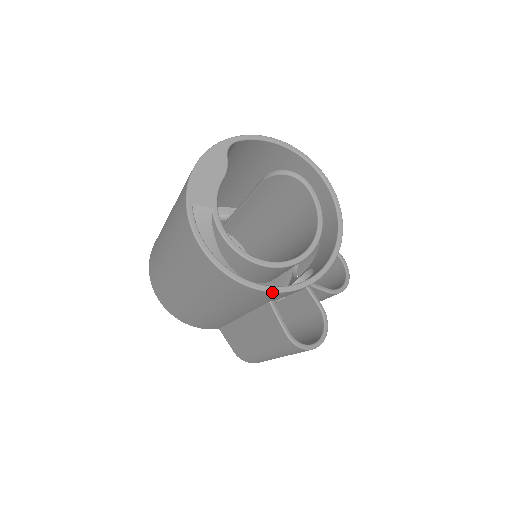
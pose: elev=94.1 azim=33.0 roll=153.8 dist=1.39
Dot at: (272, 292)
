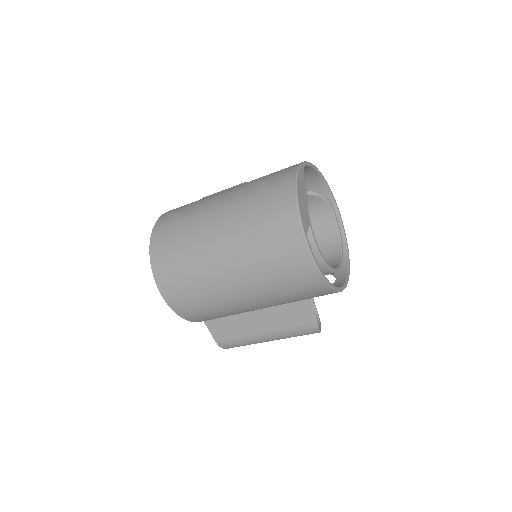
Dot at: occluded
